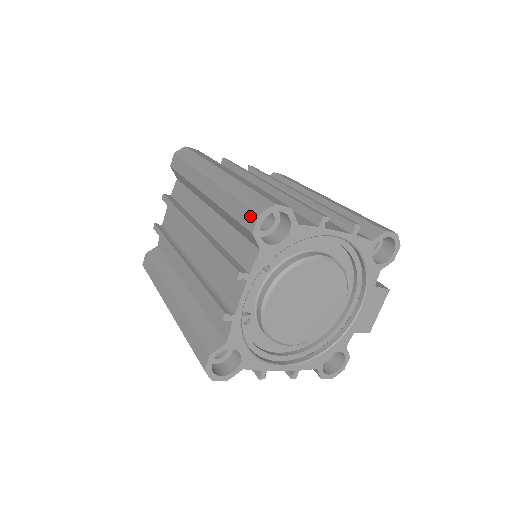
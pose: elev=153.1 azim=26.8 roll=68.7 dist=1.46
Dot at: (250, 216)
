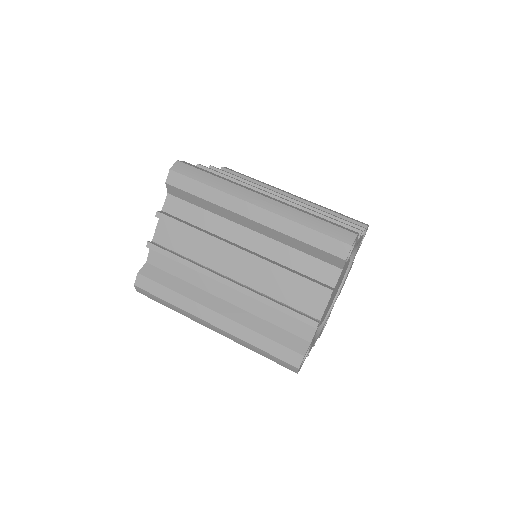
Dot at: (339, 246)
